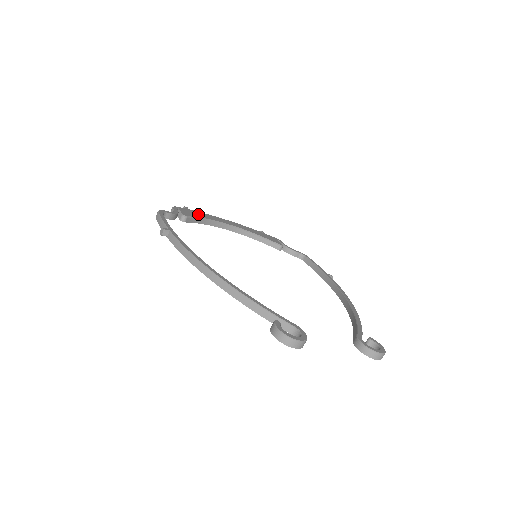
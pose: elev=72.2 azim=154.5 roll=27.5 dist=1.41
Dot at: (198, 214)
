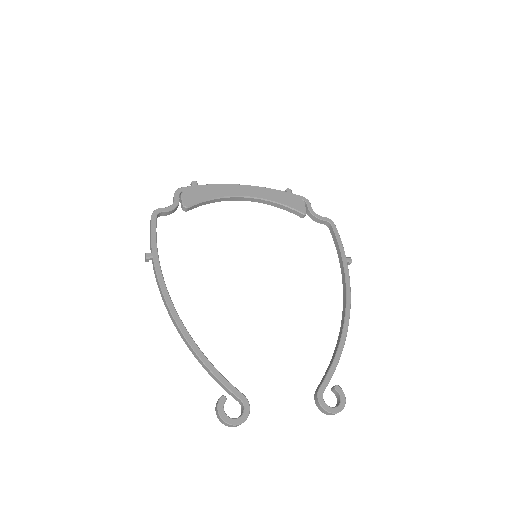
Dot at: (206, 192)
